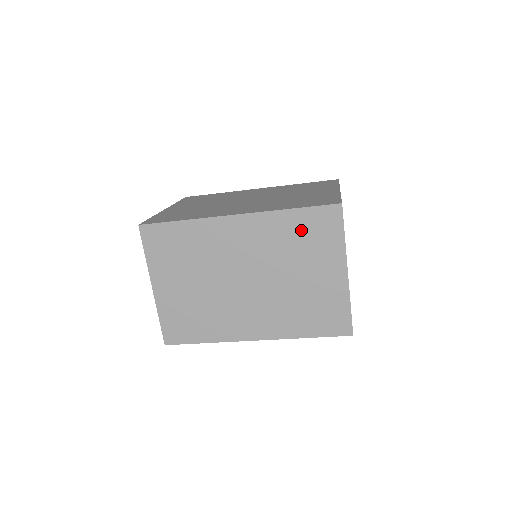
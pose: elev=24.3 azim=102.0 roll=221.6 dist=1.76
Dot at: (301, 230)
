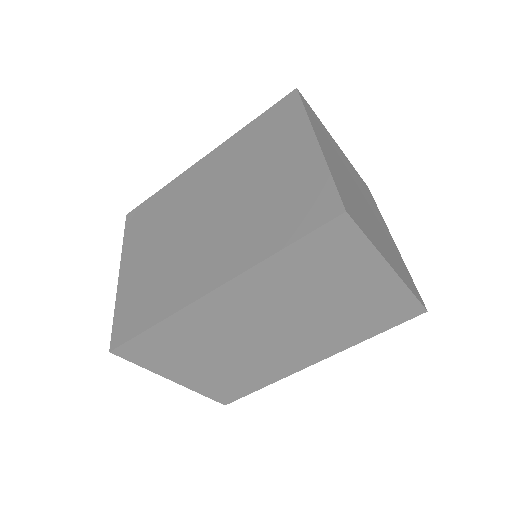
Dot at: (307, 263)
